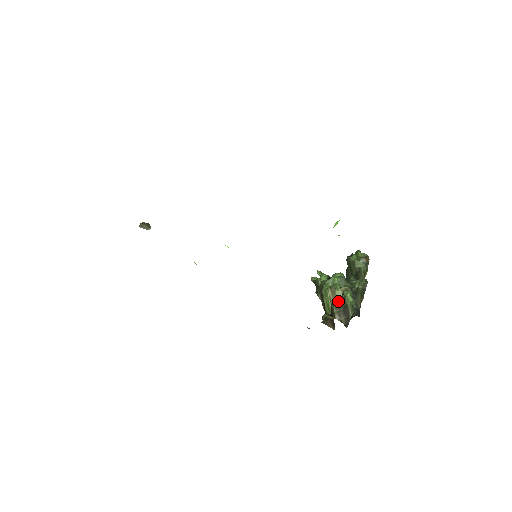
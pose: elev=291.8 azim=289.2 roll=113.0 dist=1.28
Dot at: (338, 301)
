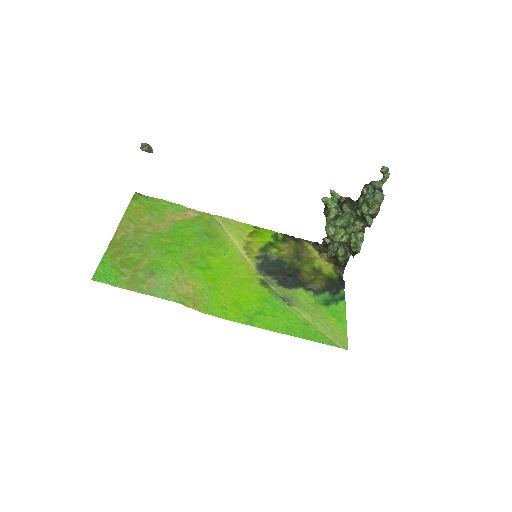
Dot at: (332, 251)
